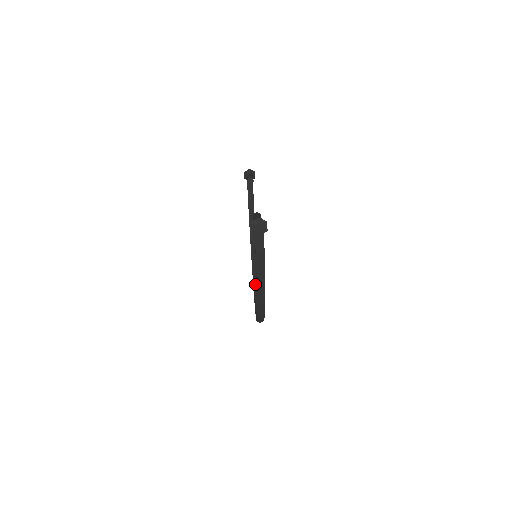
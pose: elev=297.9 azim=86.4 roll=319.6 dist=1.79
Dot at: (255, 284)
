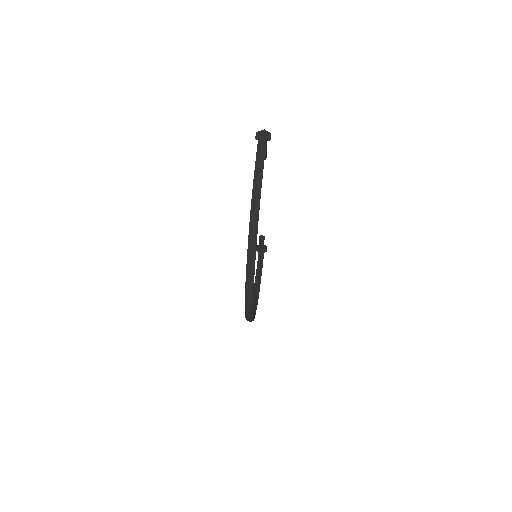
Dot at: occluded
